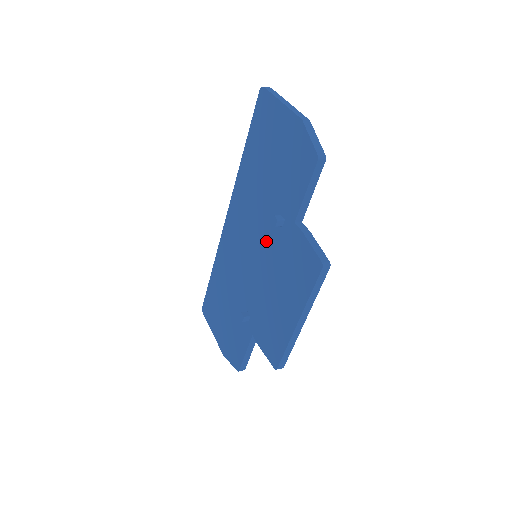
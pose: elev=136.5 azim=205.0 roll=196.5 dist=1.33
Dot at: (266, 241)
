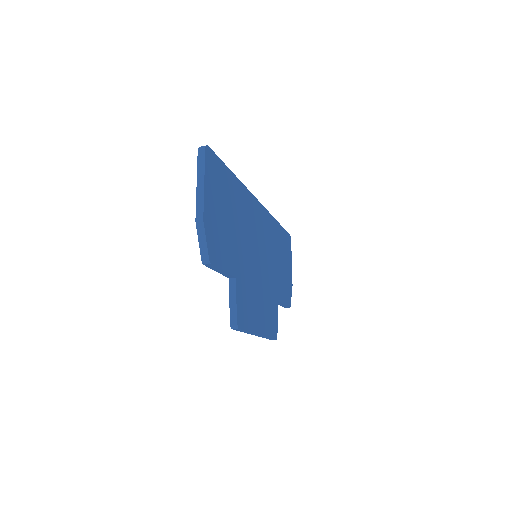
Dot at: occluded
